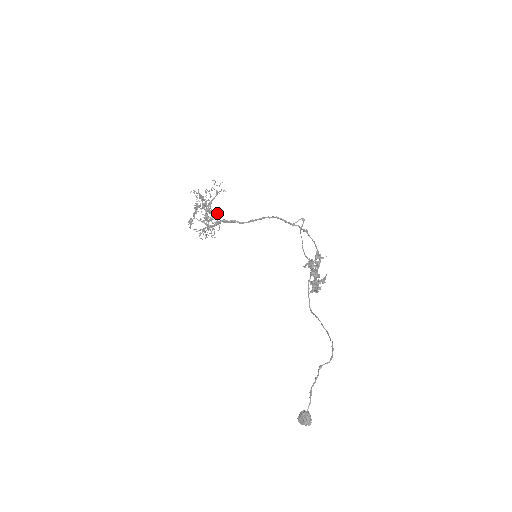
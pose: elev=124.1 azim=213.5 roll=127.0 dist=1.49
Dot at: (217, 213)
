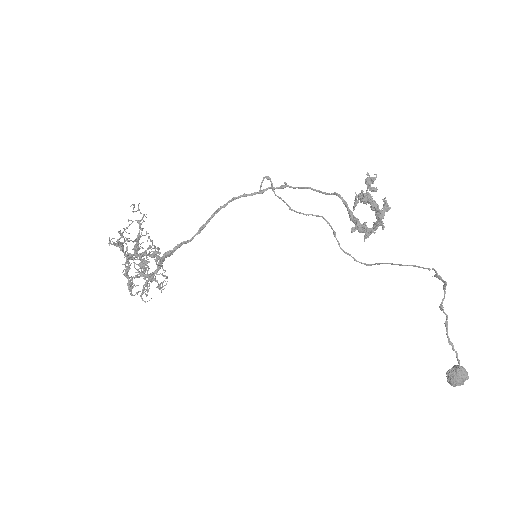
Dot at: (152, 251)
